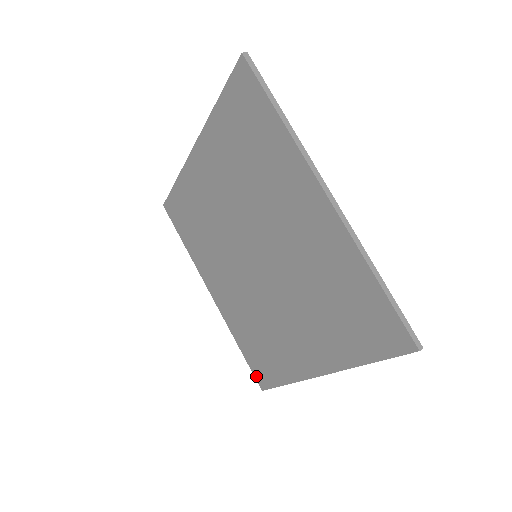
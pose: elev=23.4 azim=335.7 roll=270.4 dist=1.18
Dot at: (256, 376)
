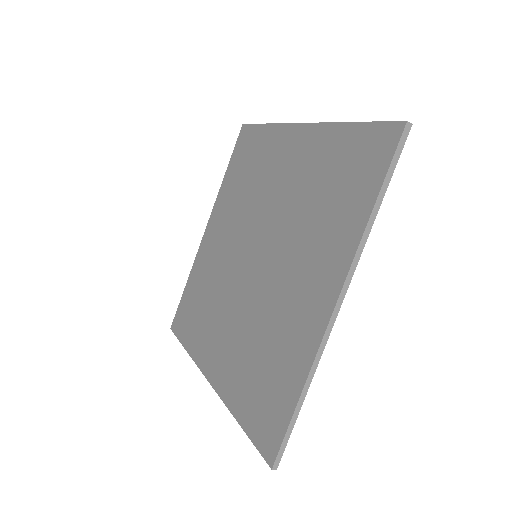
Dot at: (176, 316)
